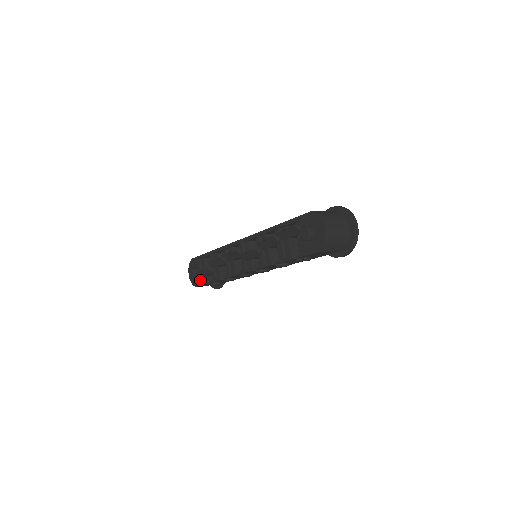
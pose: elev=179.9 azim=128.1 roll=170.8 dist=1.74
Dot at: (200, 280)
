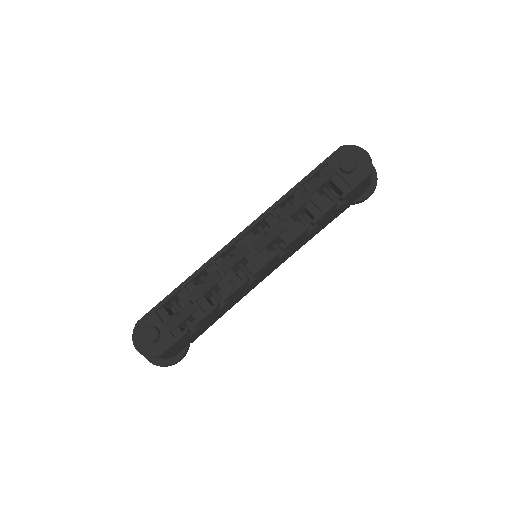
Dot at: (170, 337)
